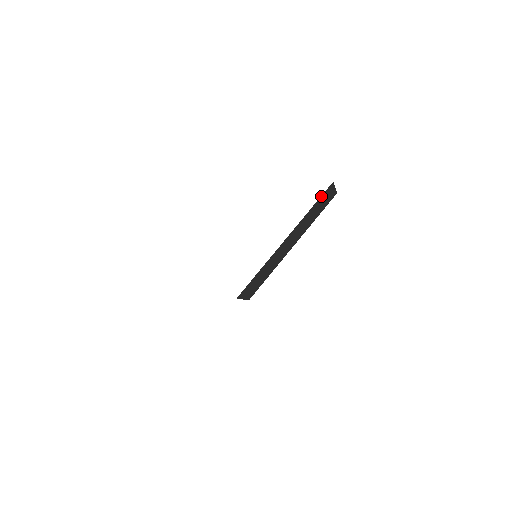
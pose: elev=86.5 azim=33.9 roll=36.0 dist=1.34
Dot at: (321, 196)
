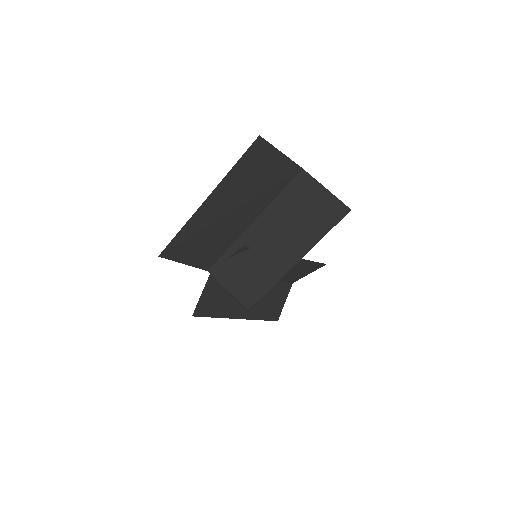
Dot at: (292, 184)
